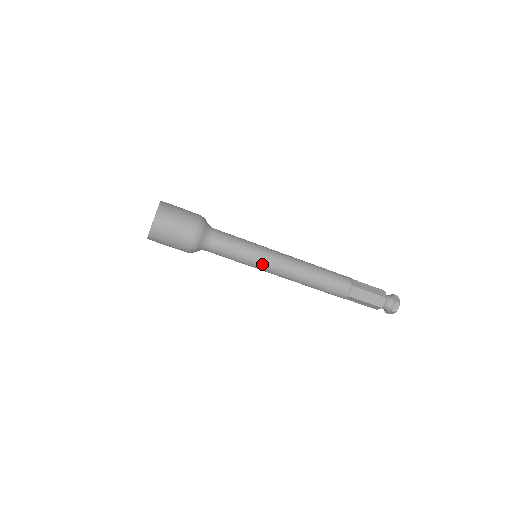
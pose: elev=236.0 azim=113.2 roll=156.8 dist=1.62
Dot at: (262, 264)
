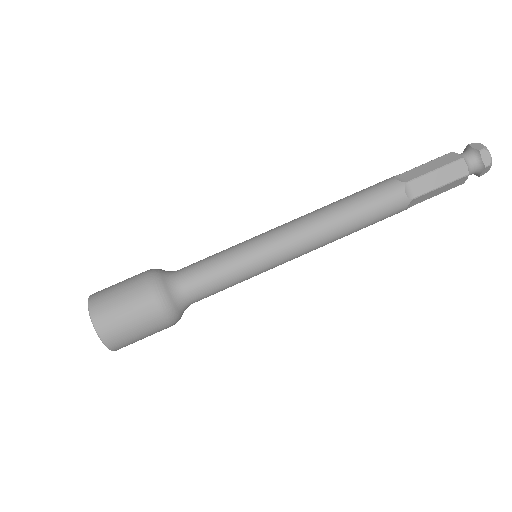
Dot at: (262, 243)
